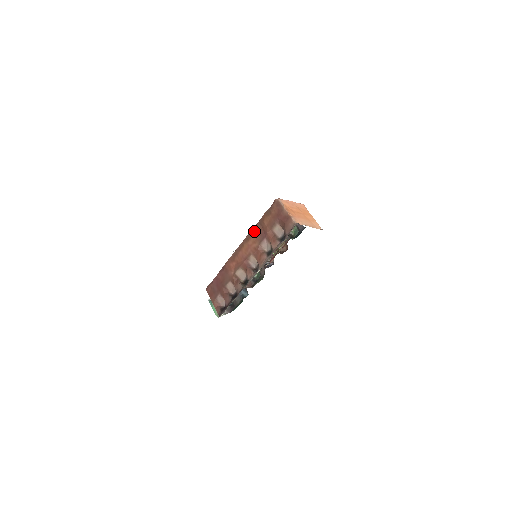
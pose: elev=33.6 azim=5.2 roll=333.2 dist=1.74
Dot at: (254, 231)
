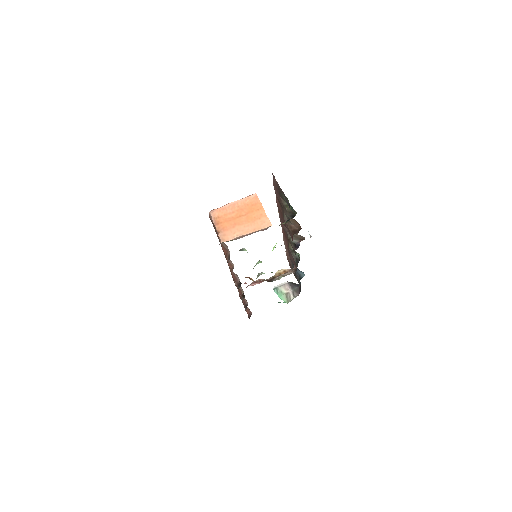
Dot at: occluded
